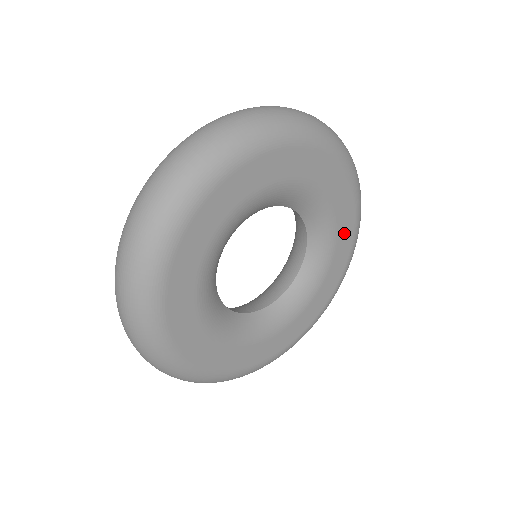
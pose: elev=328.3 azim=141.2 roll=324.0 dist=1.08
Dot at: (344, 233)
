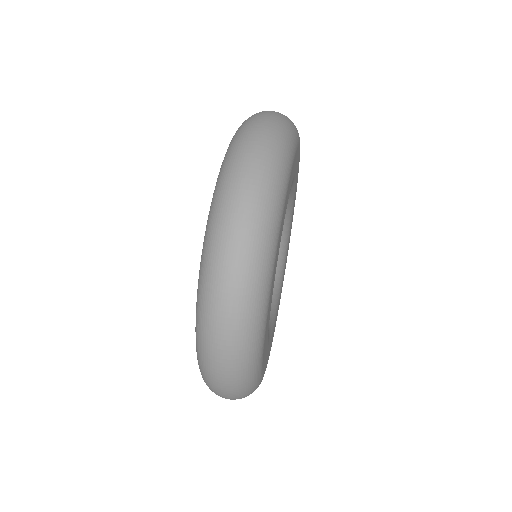
Dot at: occluded
